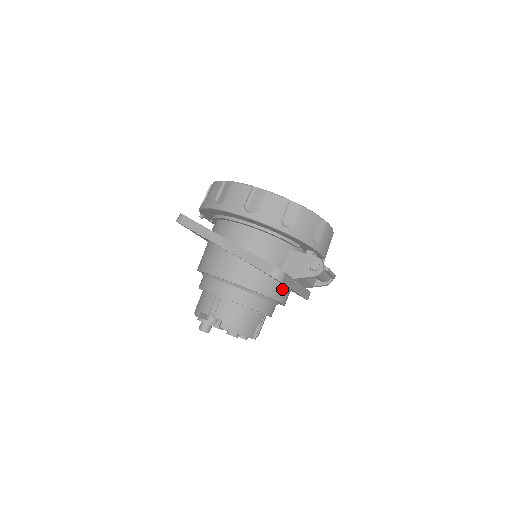
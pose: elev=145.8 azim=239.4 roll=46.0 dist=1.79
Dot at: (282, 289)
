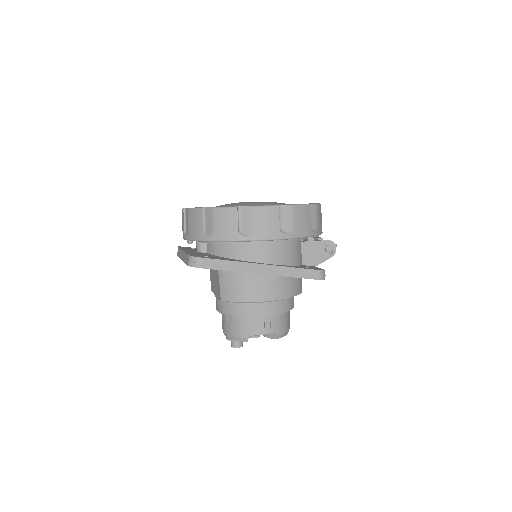
Dot at: occluded
